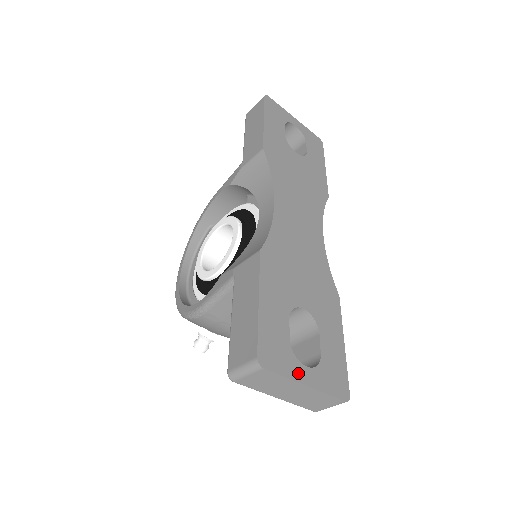
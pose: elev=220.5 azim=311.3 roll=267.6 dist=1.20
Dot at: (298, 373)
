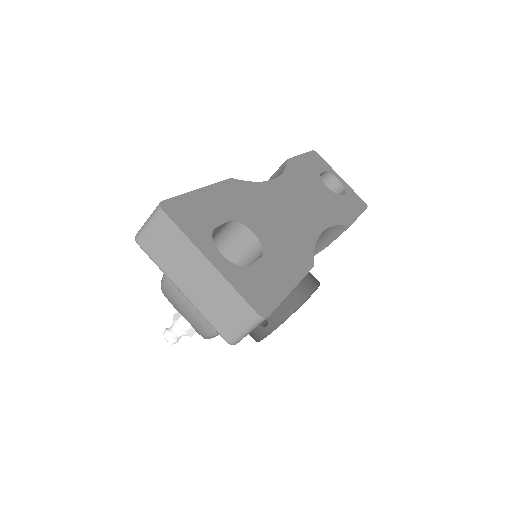
Dot at: (205, 247)
